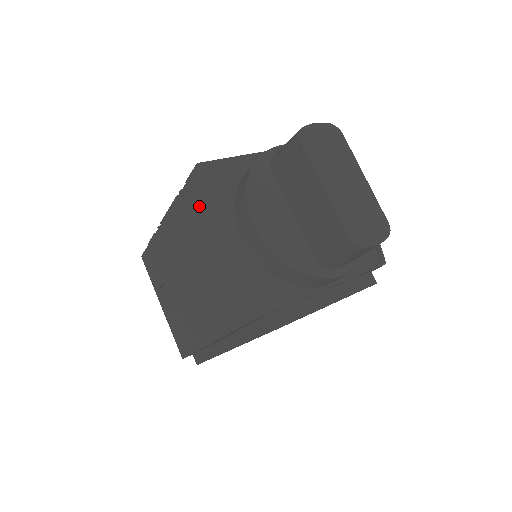
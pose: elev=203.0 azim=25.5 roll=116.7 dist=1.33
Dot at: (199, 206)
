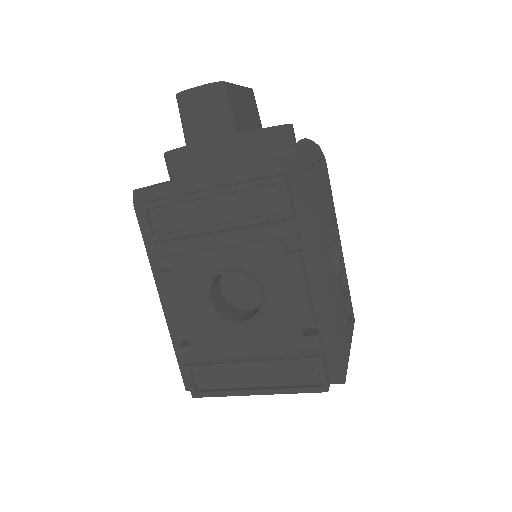
Dot at: occluded
